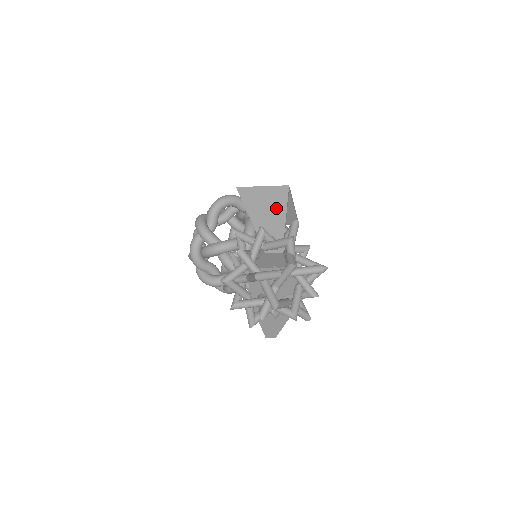
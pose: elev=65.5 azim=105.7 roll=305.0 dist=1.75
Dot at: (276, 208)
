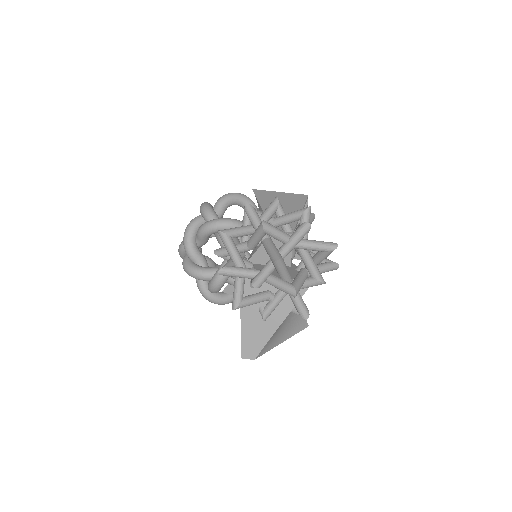
Dot at: (292, 206)
